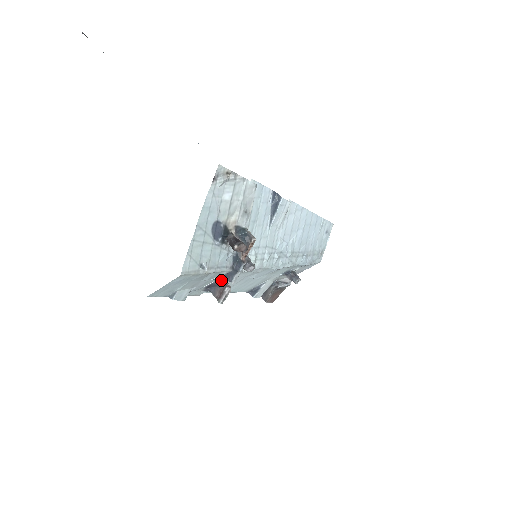
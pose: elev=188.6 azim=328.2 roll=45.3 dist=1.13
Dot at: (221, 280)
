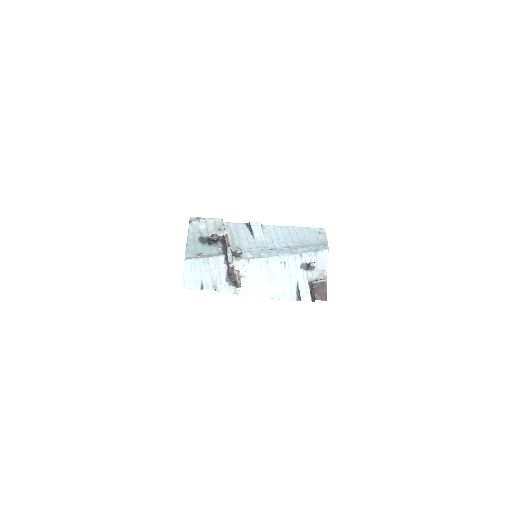
Dot at: (228, 268)
